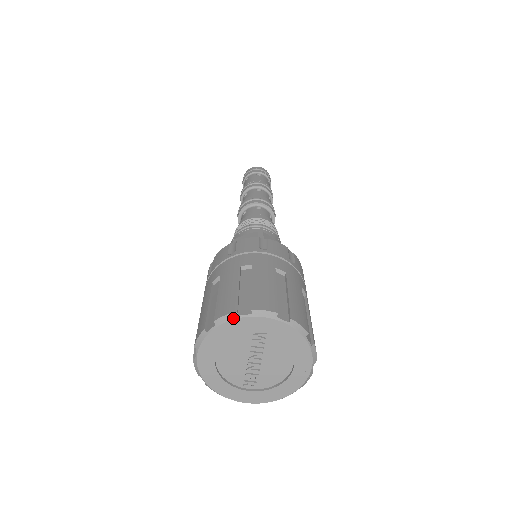
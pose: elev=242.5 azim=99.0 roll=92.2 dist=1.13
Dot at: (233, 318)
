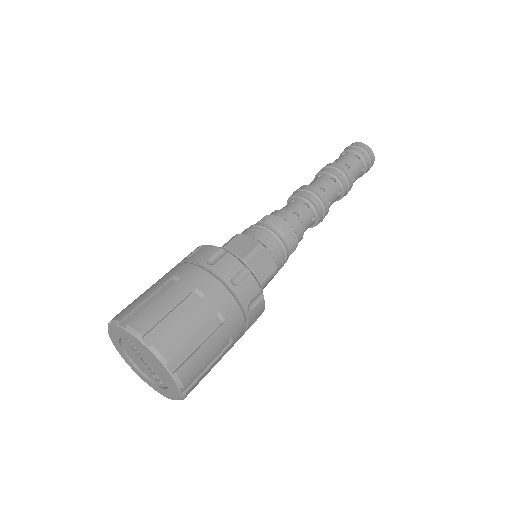
Dot at: (108, 328)
